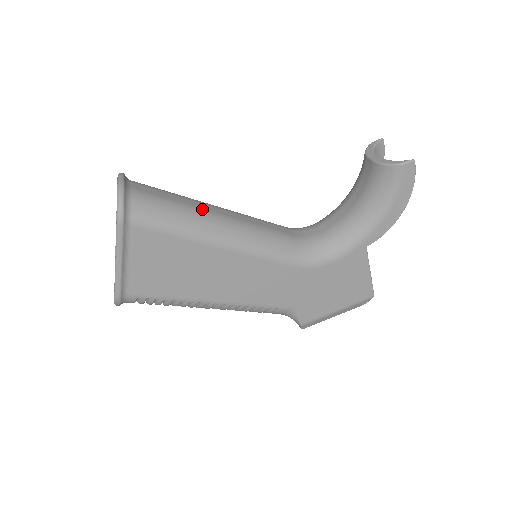
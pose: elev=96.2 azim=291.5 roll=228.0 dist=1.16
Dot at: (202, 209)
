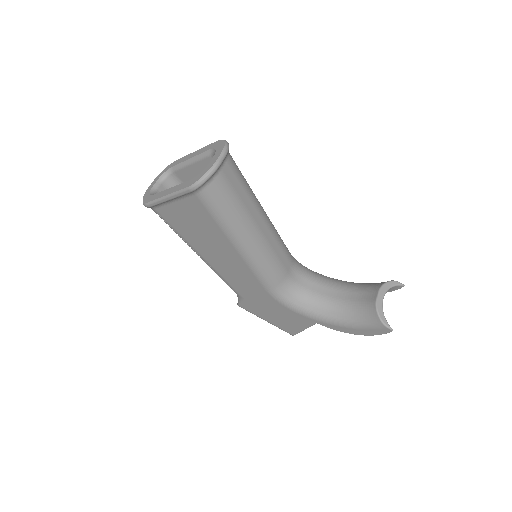
Dot at: (251, 218)
